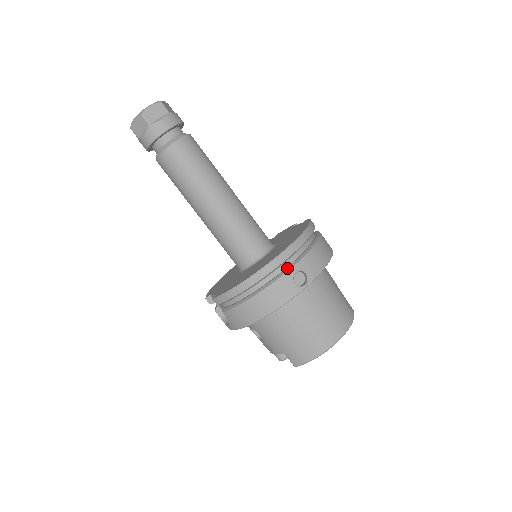
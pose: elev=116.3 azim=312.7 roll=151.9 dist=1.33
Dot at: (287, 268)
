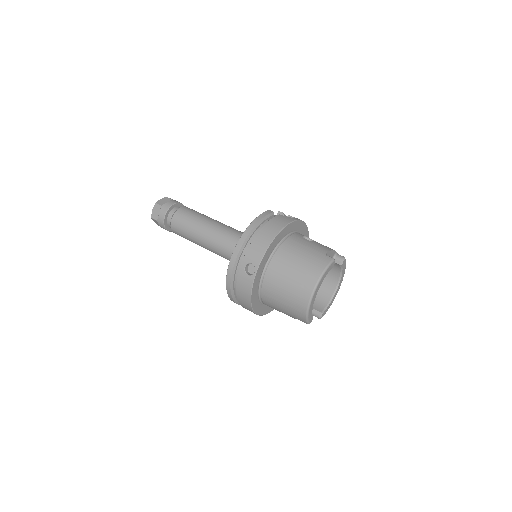
Dot at: (240, 267)
